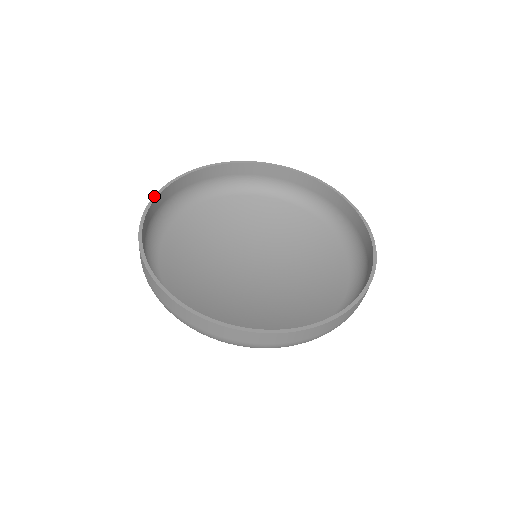
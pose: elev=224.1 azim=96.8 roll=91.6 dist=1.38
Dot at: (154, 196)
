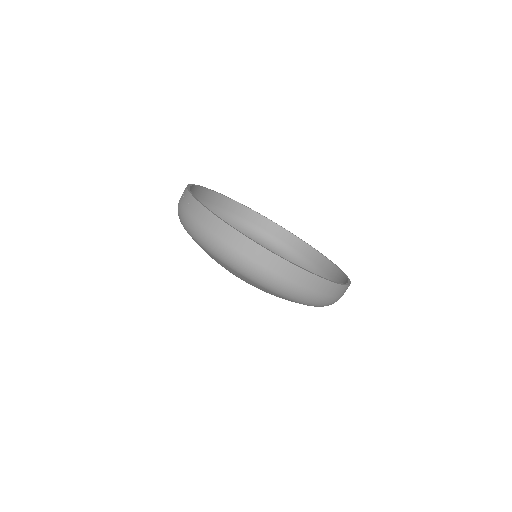
Dot at: (189, 184)
